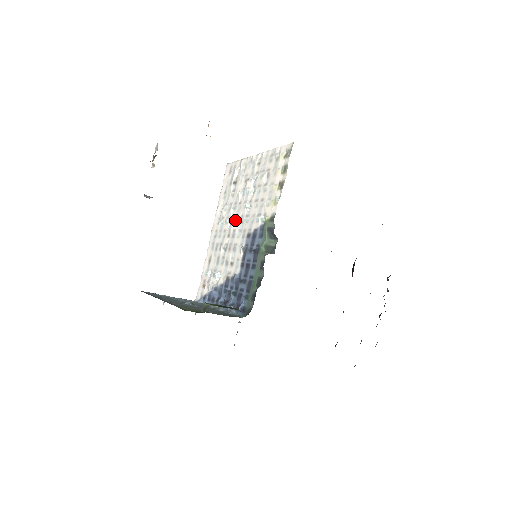
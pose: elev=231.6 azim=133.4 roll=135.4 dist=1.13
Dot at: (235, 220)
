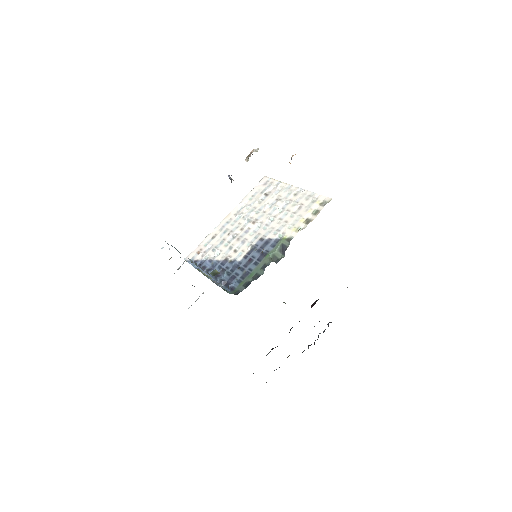
Dot at: (254, 222)
